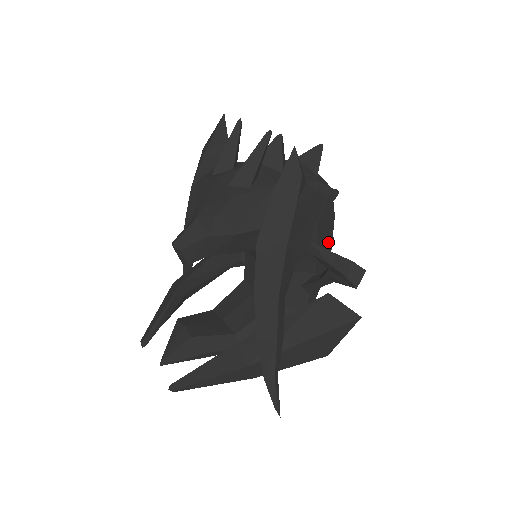
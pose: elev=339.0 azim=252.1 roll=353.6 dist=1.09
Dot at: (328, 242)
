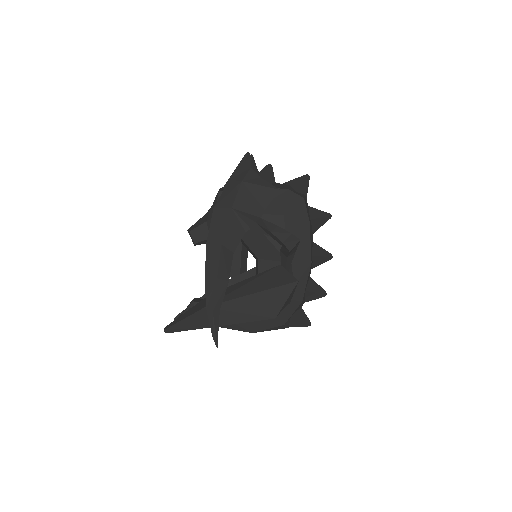
Dot at: (304, 241)
